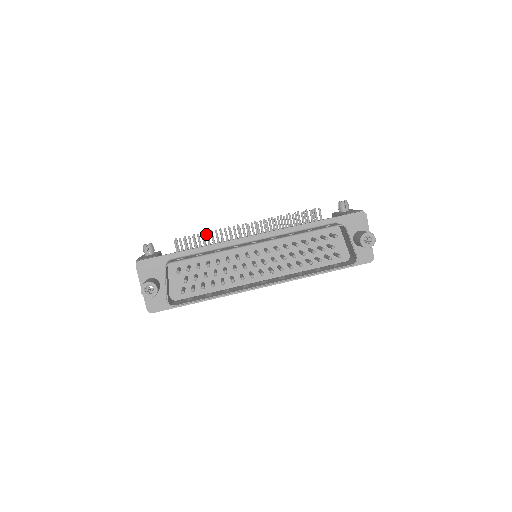
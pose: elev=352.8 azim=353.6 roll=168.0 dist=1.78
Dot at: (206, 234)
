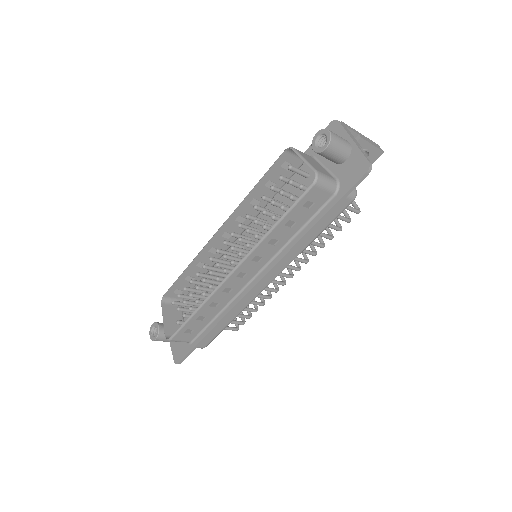
Dot at: occluded
